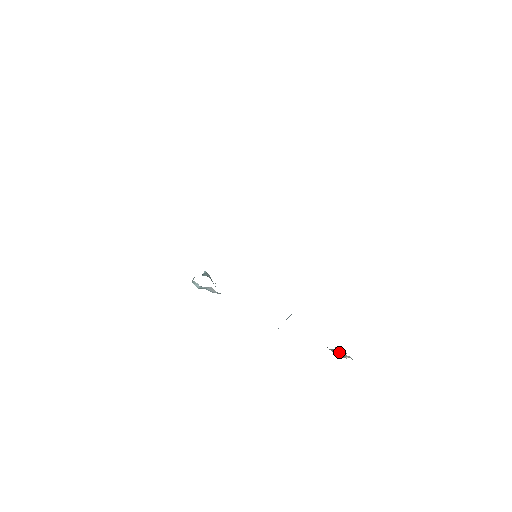
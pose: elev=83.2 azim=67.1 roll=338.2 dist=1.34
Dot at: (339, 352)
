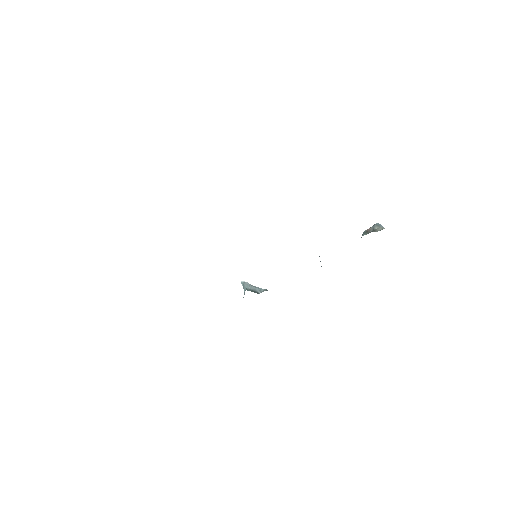
Dot at: occluded
